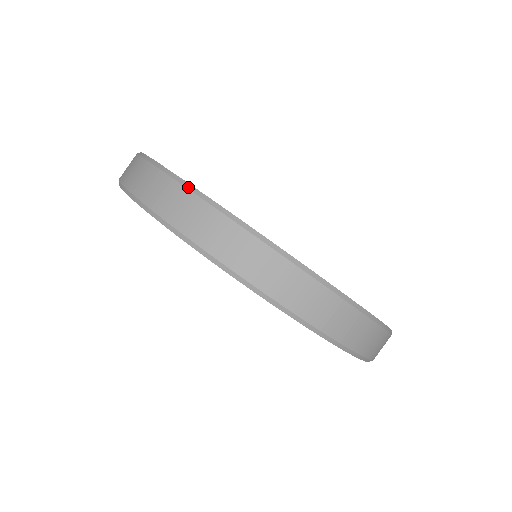
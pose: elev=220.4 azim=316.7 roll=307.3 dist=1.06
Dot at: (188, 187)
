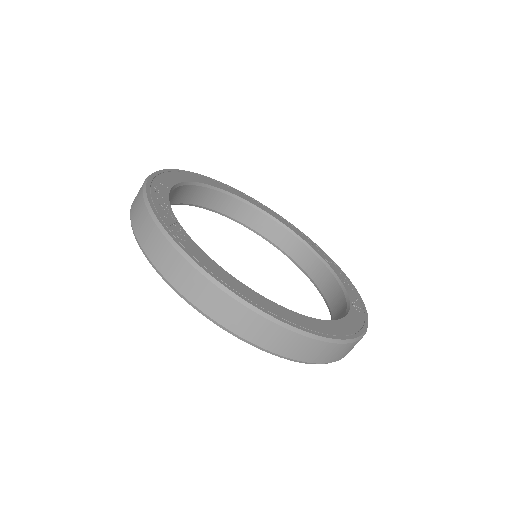
Dot at: (180, 252)
